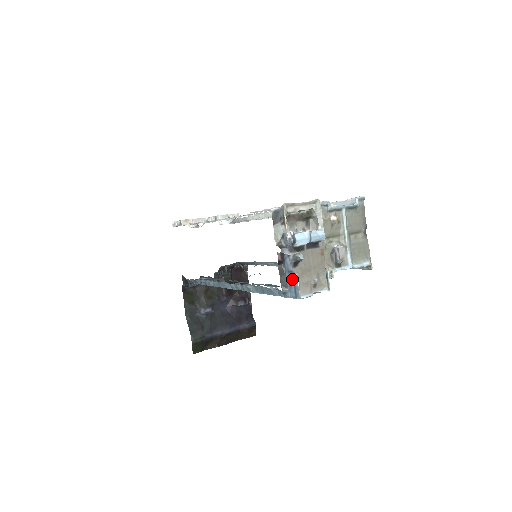
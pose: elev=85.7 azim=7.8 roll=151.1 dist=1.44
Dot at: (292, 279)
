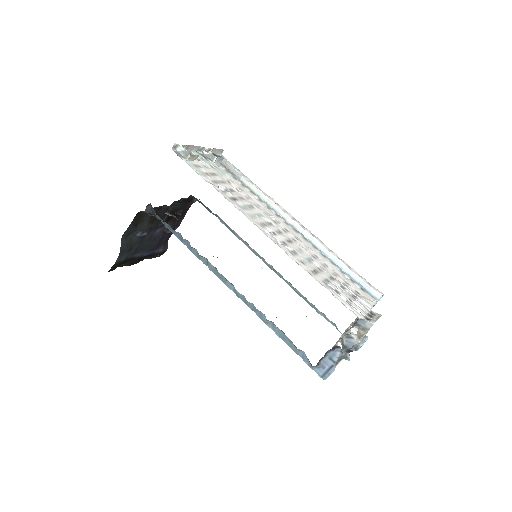
Dot at: (330, 366)
